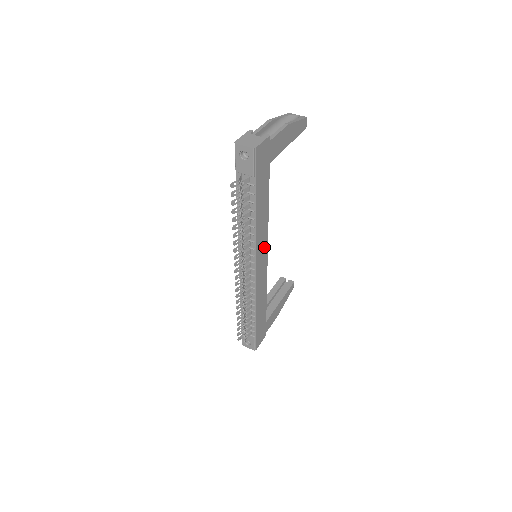
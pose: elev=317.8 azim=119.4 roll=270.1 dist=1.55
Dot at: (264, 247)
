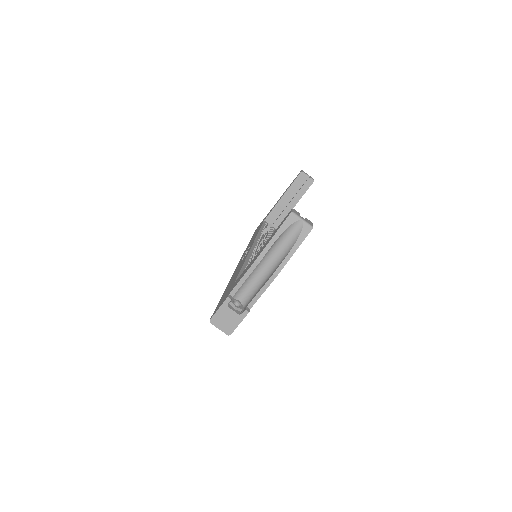
Dot at: occluded
